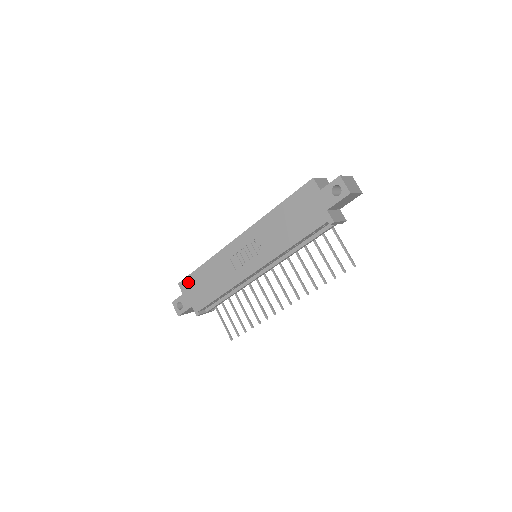
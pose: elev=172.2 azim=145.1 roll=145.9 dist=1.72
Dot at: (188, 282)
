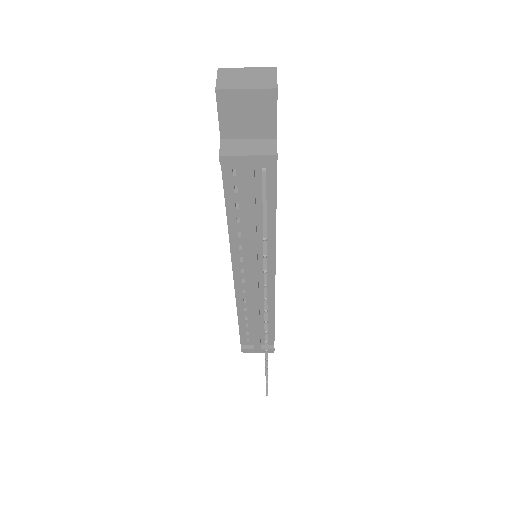
Dot at: occluded
